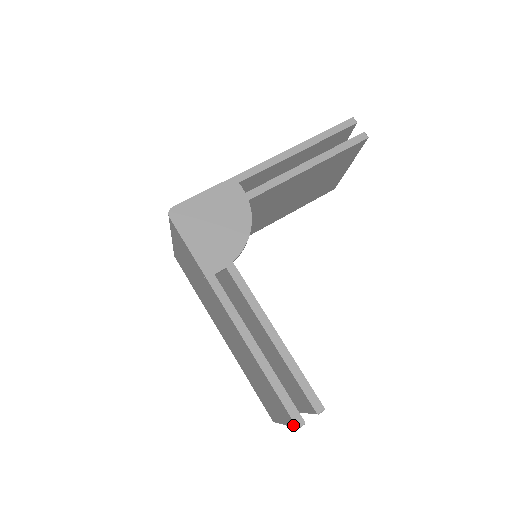
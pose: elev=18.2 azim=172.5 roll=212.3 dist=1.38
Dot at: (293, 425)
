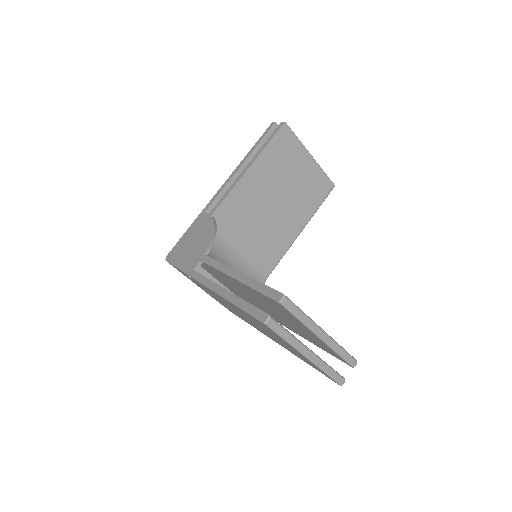
Dot at: occluded
